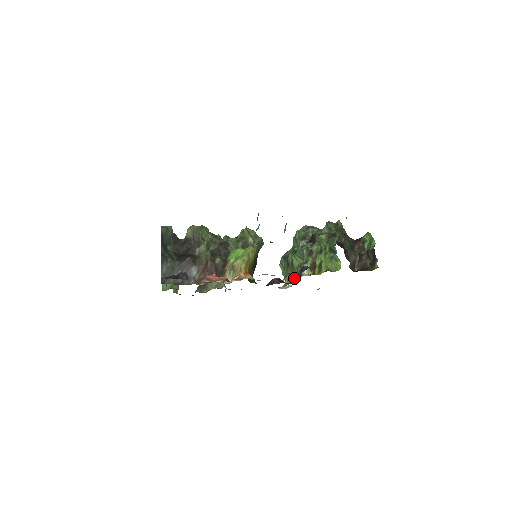
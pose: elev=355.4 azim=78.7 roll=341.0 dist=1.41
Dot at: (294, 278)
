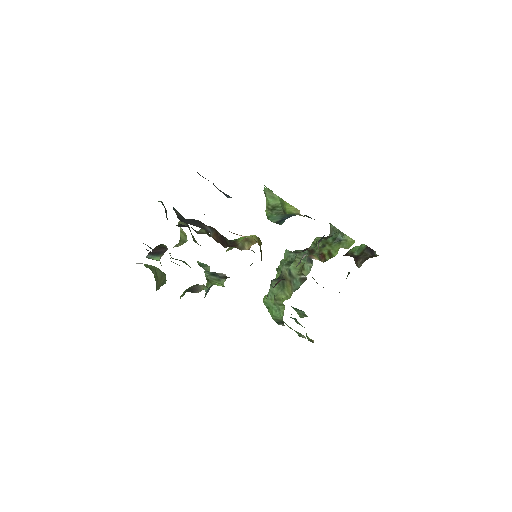
Dot at: (296, 286)
